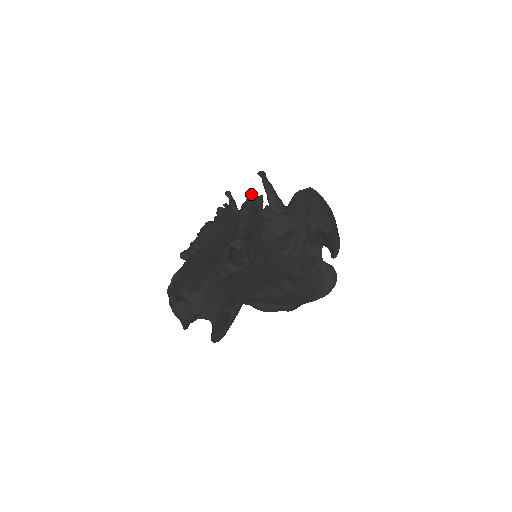
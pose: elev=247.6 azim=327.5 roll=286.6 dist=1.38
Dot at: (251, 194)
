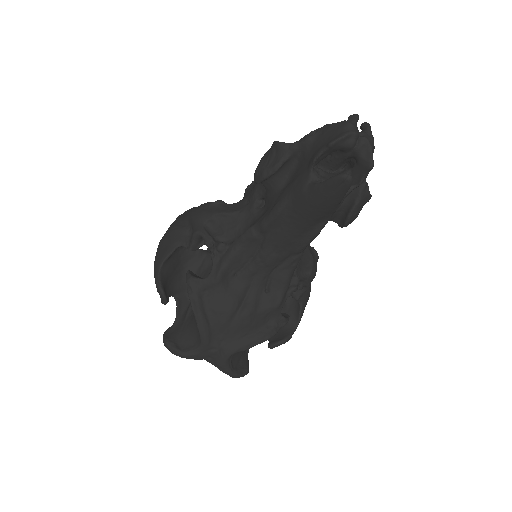
Dot at: occluded
